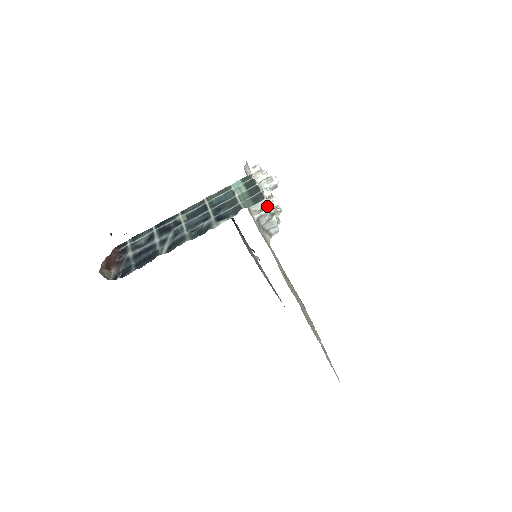
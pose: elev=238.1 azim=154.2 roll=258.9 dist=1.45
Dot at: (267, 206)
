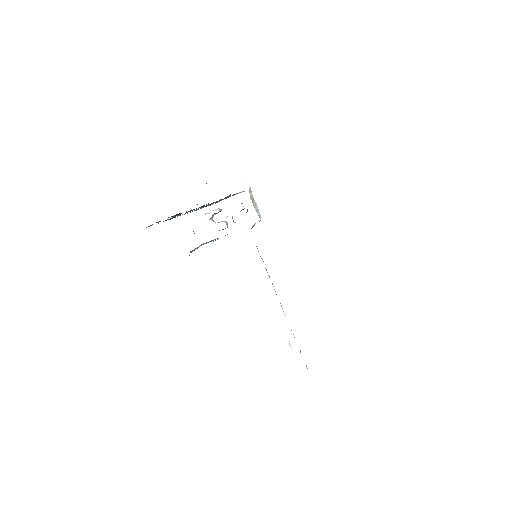
Dot at: occluded
